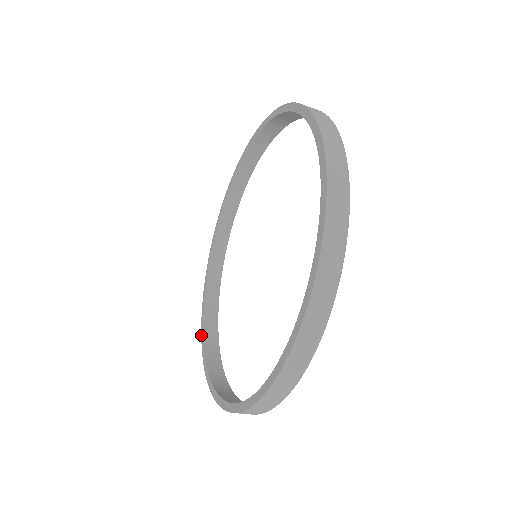
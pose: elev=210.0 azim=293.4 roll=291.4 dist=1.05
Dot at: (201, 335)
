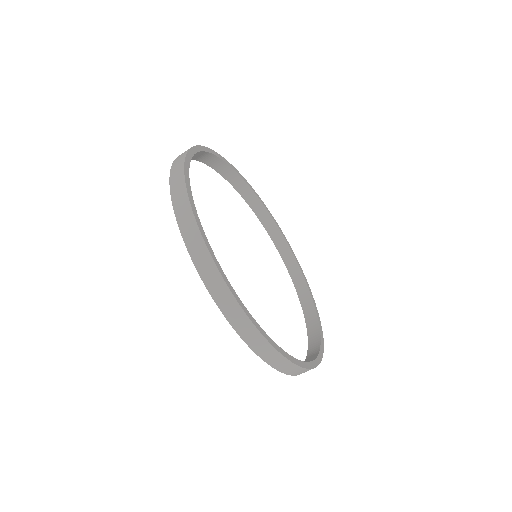
Dot at: occluded
